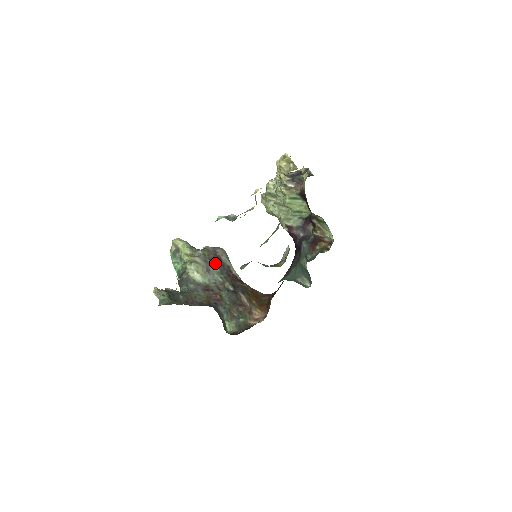
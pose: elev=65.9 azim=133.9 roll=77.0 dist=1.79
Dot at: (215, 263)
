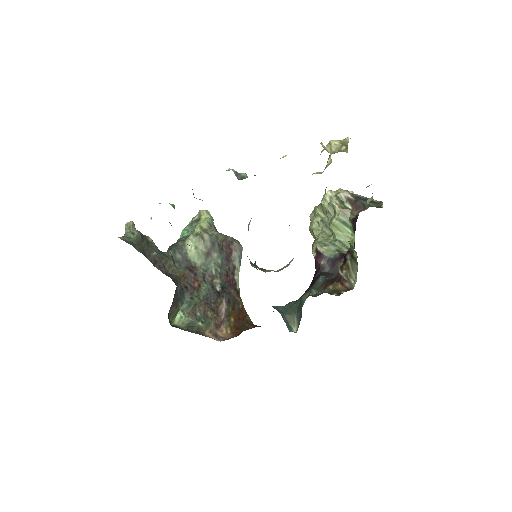
Dot at: (221, 252)
